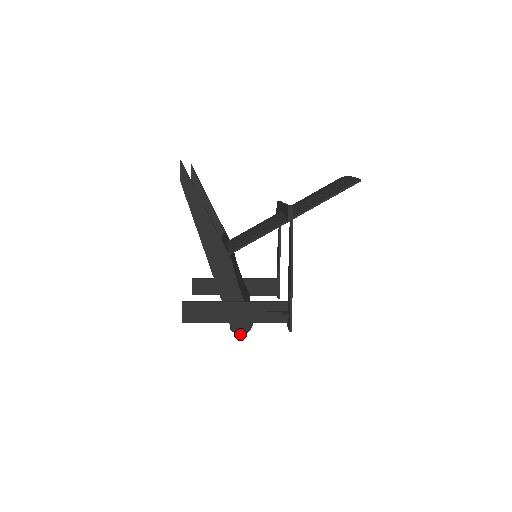
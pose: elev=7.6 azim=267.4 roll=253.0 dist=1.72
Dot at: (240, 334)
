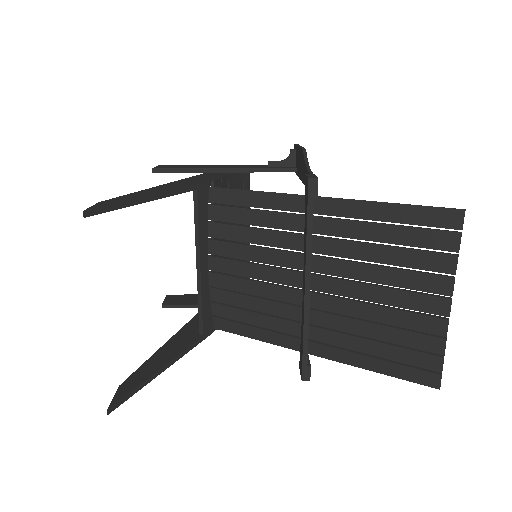
Dot at: occluded
